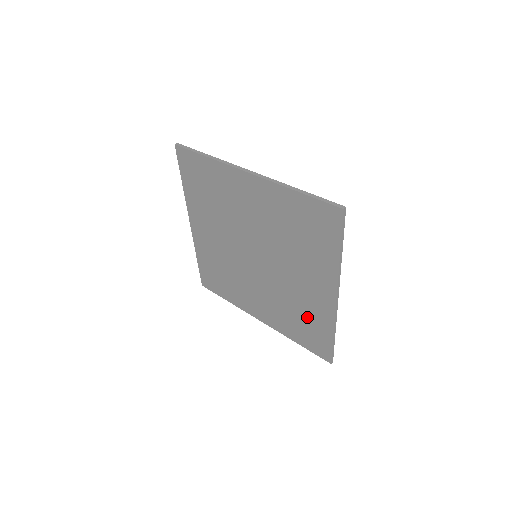
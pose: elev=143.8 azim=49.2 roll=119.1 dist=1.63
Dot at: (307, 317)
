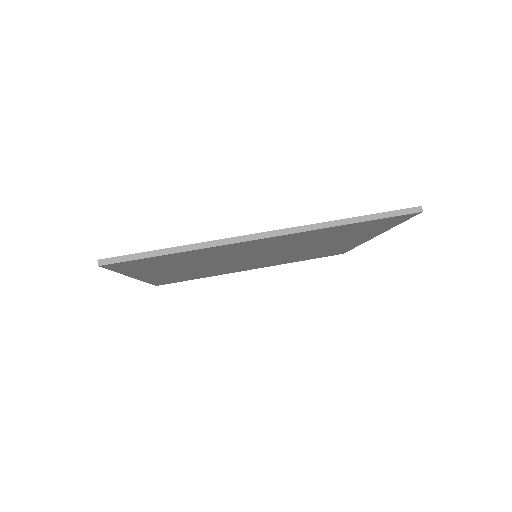
Dot at: (324, 252)
